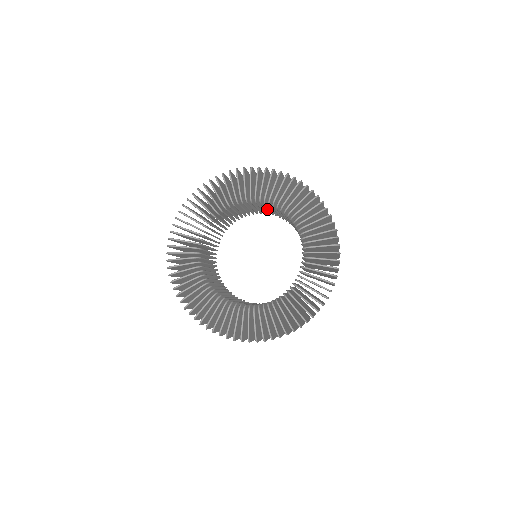
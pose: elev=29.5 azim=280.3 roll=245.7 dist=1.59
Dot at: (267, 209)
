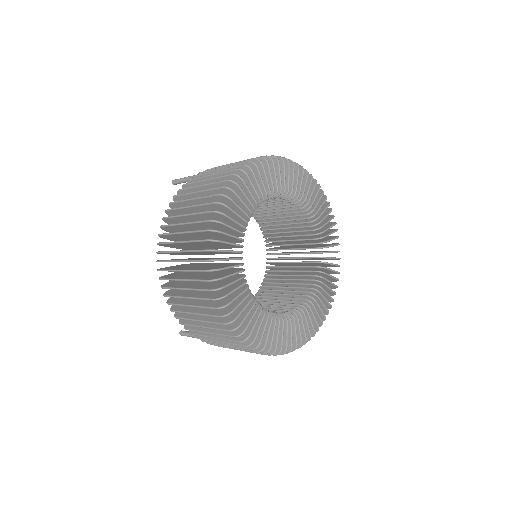
Dot at: occluded
